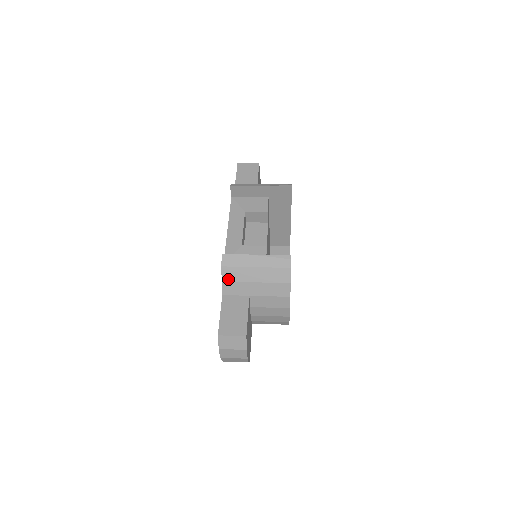
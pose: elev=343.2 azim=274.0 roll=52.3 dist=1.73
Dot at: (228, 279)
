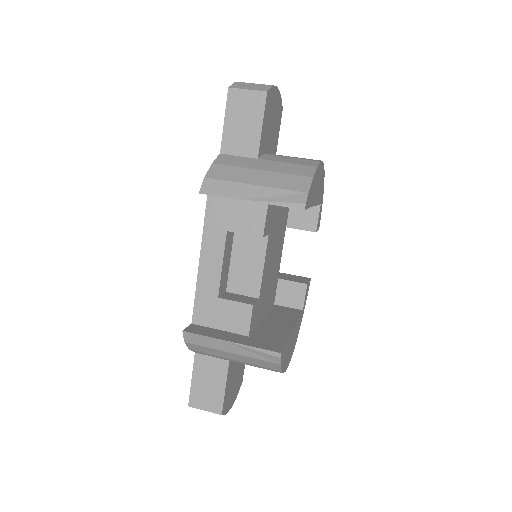
Dot at: (197, 350)
